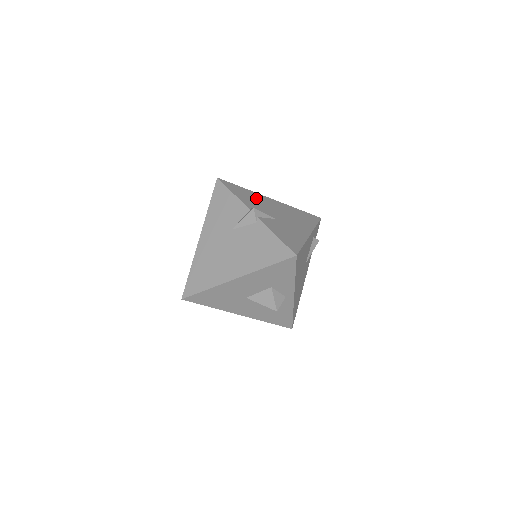
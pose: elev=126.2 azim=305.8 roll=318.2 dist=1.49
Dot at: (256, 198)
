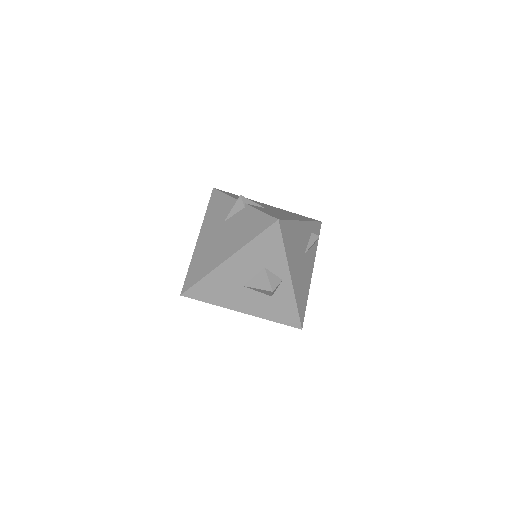
Dot at: occluded
